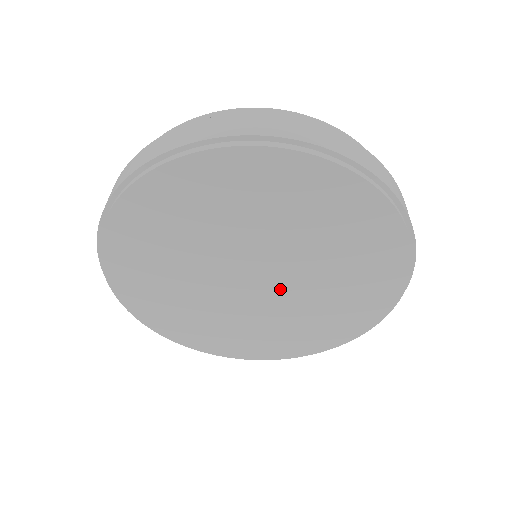
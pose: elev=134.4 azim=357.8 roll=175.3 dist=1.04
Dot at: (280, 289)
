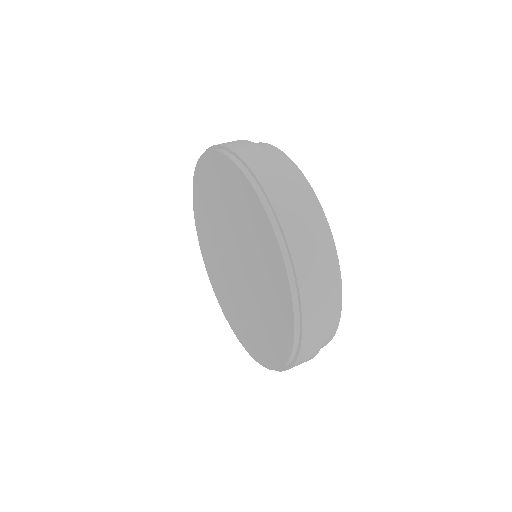
Dot at: (243, 282)
